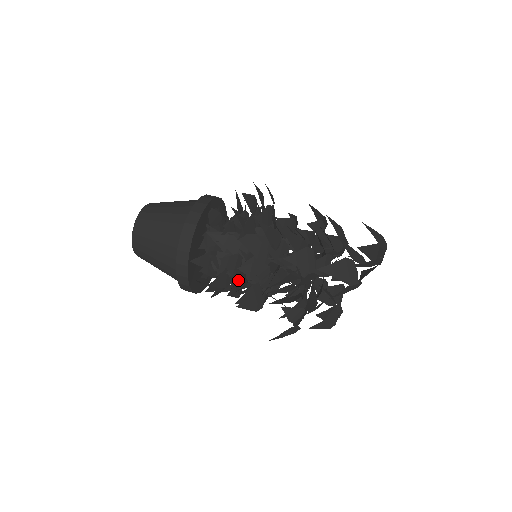
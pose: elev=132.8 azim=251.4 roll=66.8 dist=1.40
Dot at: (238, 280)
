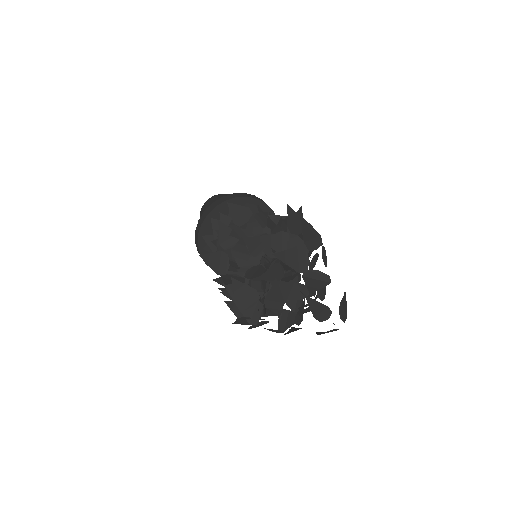
Dot at: occluded
